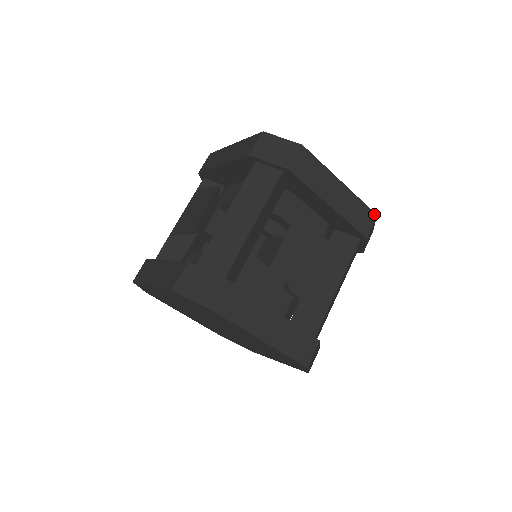
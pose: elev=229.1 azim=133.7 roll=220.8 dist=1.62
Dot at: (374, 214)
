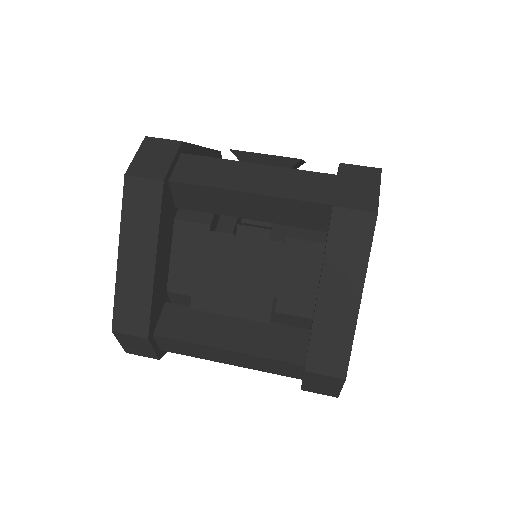
Dot at: occluded
